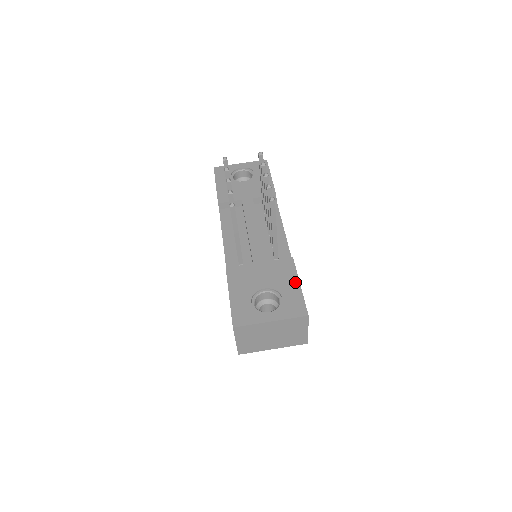
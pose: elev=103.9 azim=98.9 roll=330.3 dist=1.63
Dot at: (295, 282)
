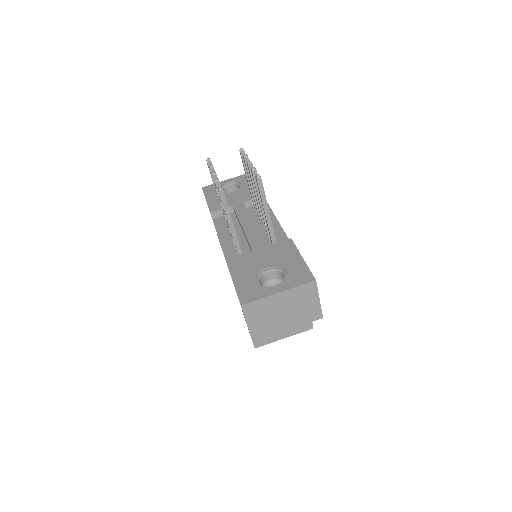
Dot at: (297, 256)
